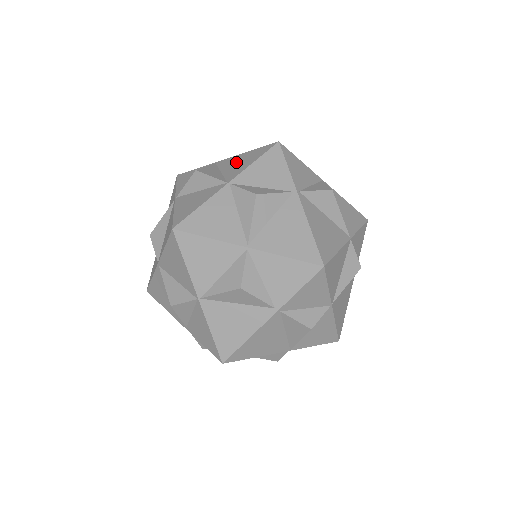
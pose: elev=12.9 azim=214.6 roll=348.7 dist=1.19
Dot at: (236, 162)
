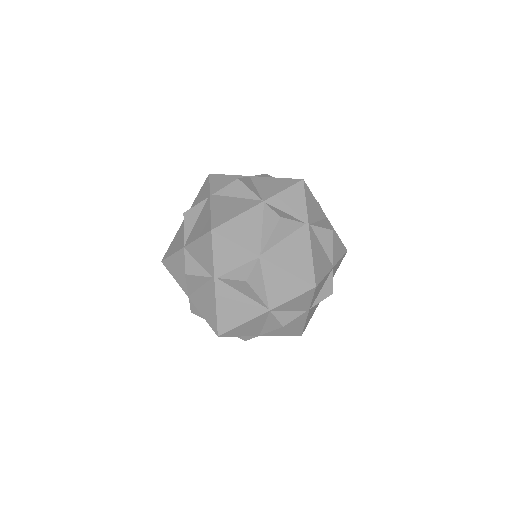
Dot at: (202, 220)
